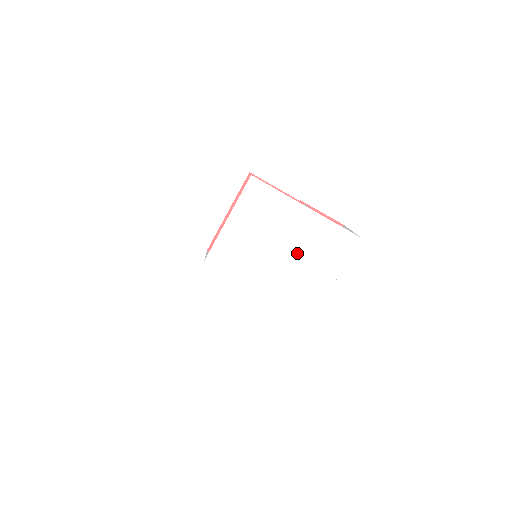
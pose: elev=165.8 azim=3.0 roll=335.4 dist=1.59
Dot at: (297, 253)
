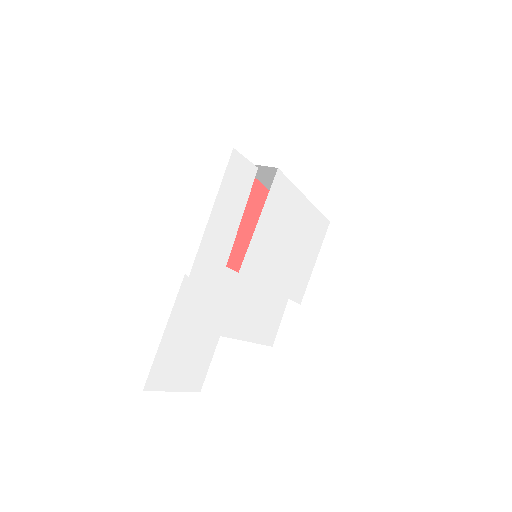
Dot at: (297, 245)
